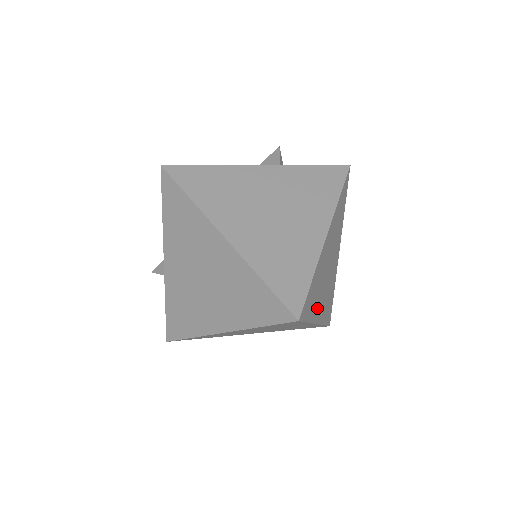
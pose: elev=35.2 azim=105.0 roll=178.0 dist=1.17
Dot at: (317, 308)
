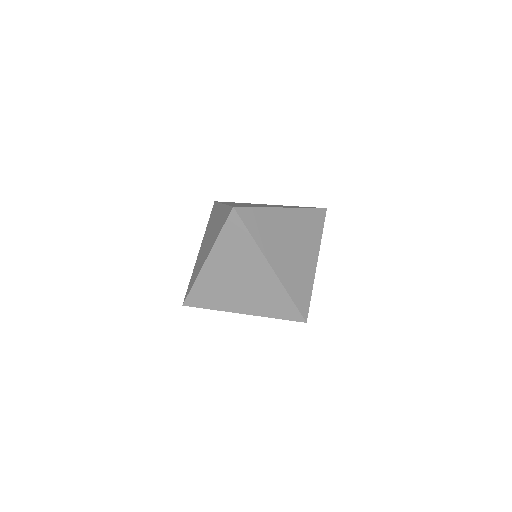
Dot at: (270, 249)
